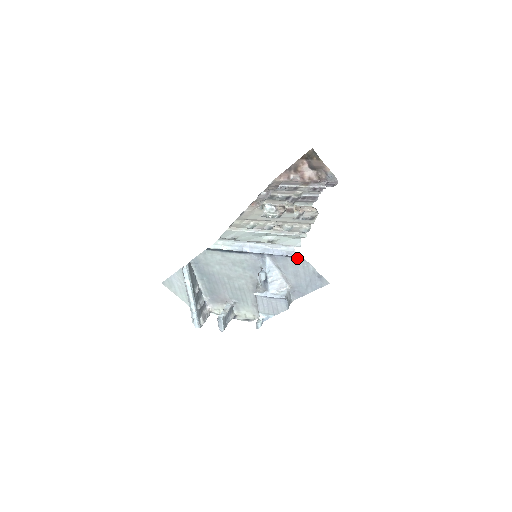
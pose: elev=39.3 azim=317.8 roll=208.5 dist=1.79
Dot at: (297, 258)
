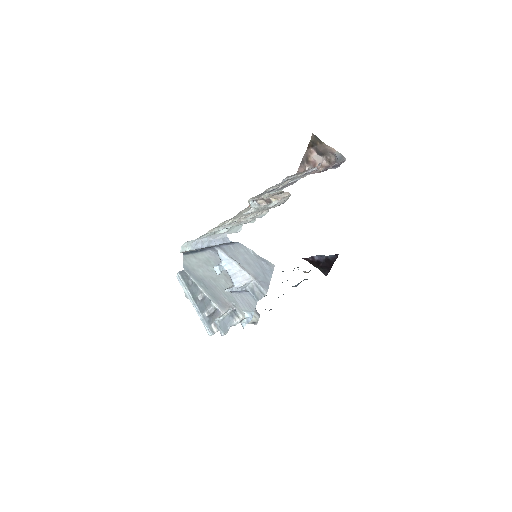
Dot at: (236, 244)
